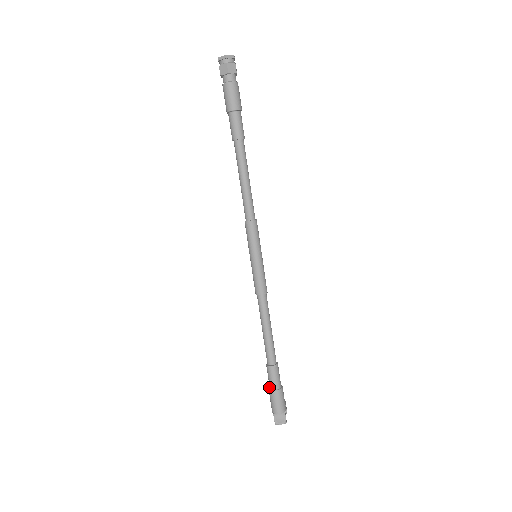
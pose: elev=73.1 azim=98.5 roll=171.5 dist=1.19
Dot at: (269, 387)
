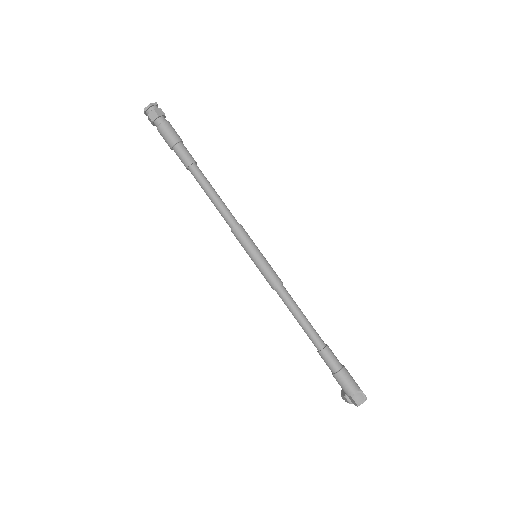
Dot at: (332, 373)
